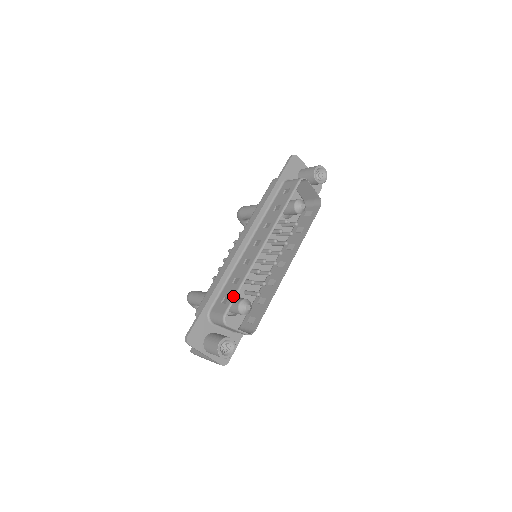
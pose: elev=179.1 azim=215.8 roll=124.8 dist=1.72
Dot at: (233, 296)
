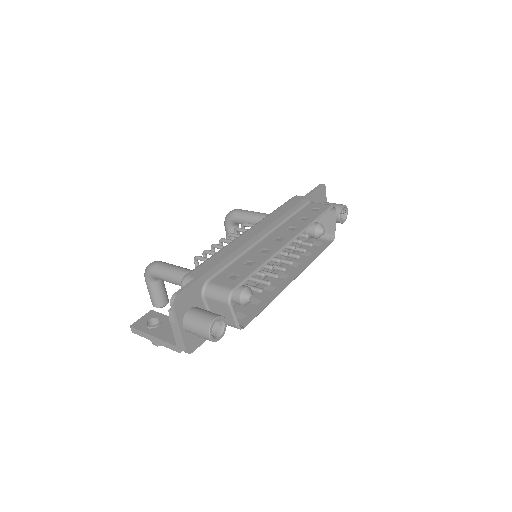
Dot at: (247, 275)
